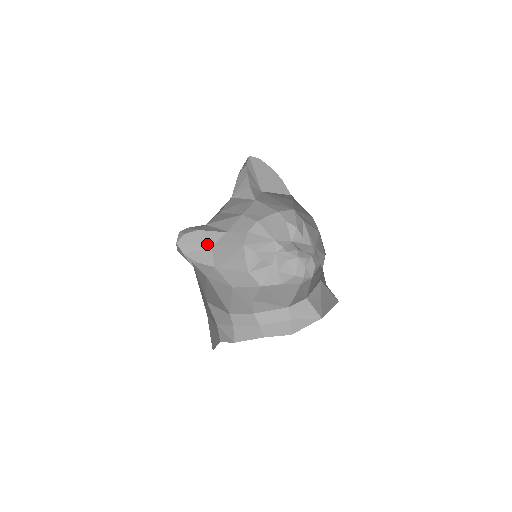
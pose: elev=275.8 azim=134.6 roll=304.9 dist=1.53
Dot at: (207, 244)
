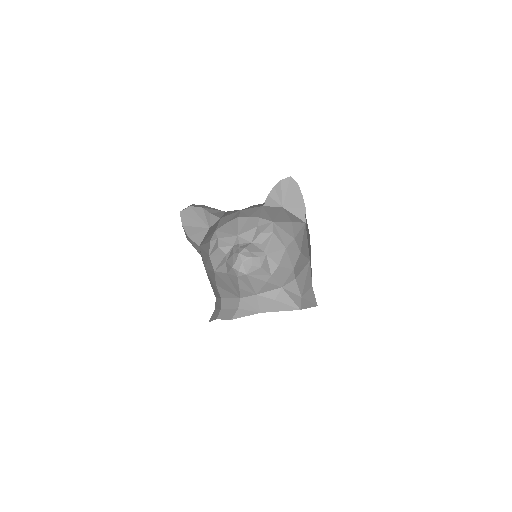
Dot at: (206, 224)
